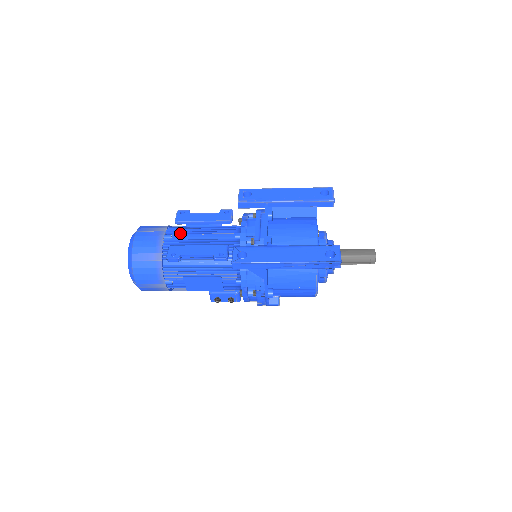
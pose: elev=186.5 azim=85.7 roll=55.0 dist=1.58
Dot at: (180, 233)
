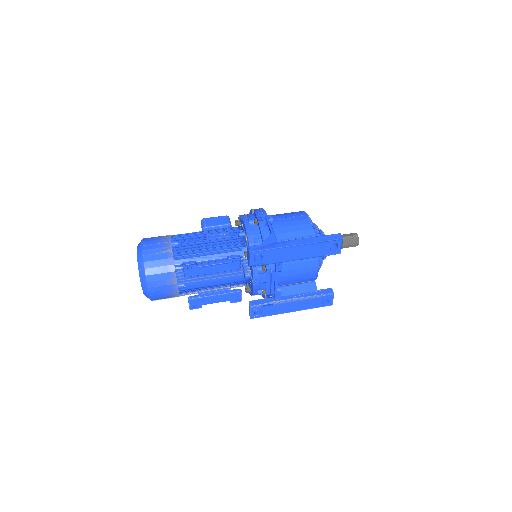
Dot at: (191, 281)
